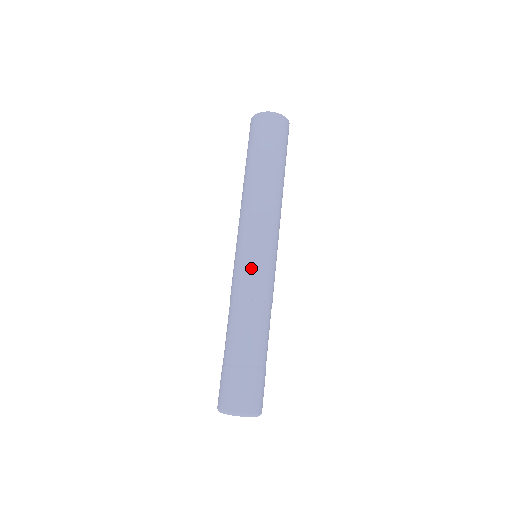
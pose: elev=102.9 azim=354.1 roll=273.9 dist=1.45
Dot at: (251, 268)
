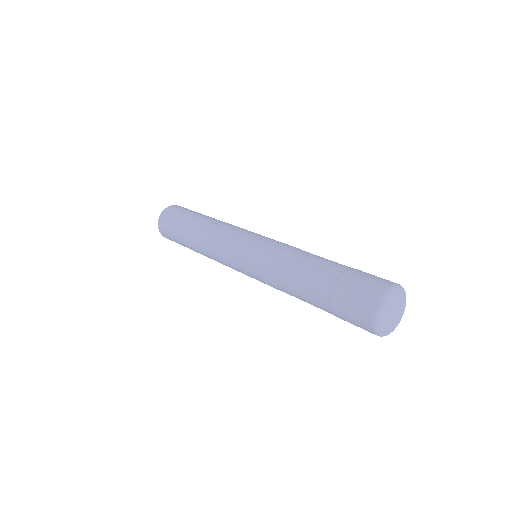
Dot at: occluded
